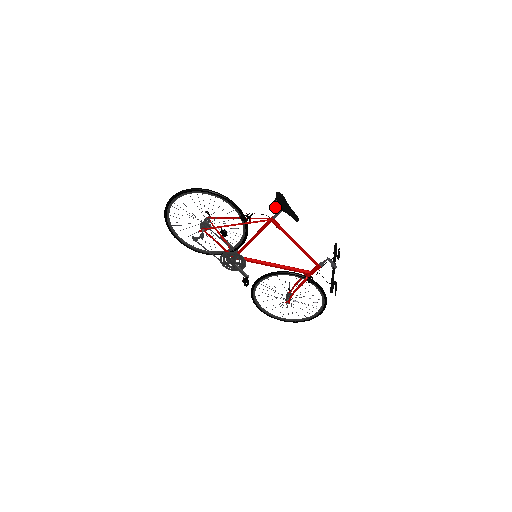
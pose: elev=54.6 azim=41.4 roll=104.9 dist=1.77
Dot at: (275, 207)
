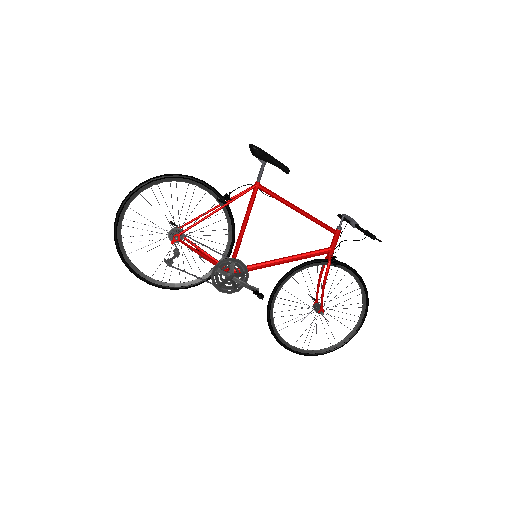
Dot at: (256, 156)
